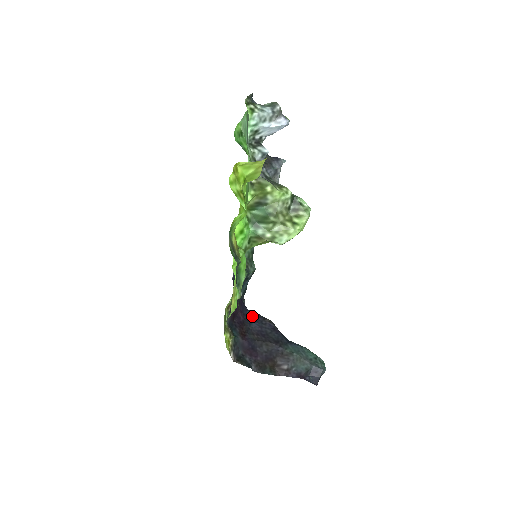
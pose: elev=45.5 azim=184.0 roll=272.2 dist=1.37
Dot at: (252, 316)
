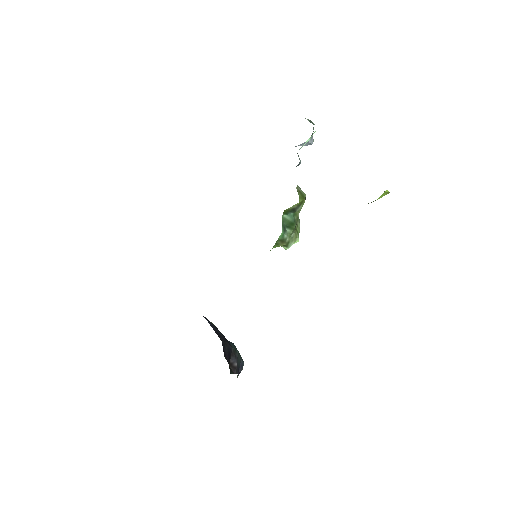
Dot at: occluded
